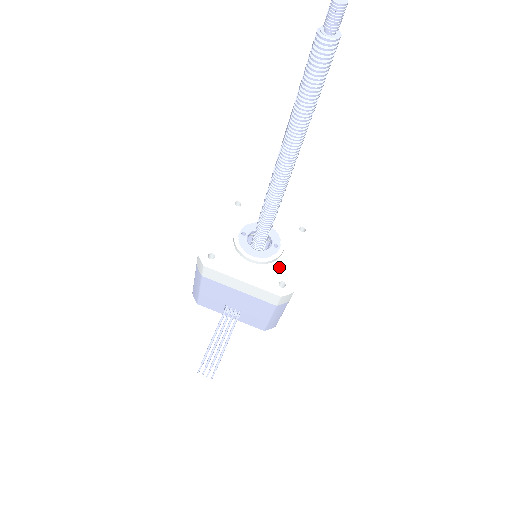
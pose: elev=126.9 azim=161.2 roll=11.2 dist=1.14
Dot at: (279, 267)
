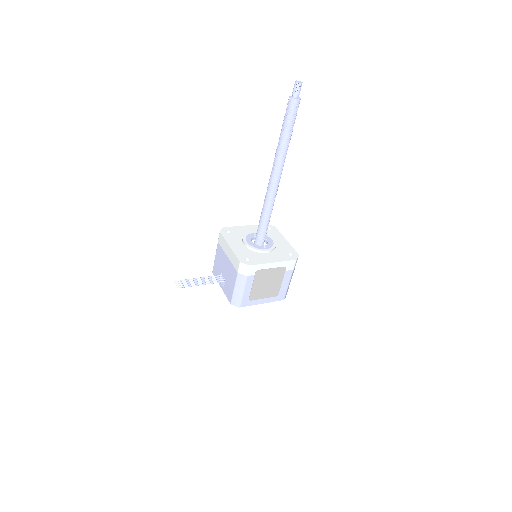
Dot at: (256, 255)
